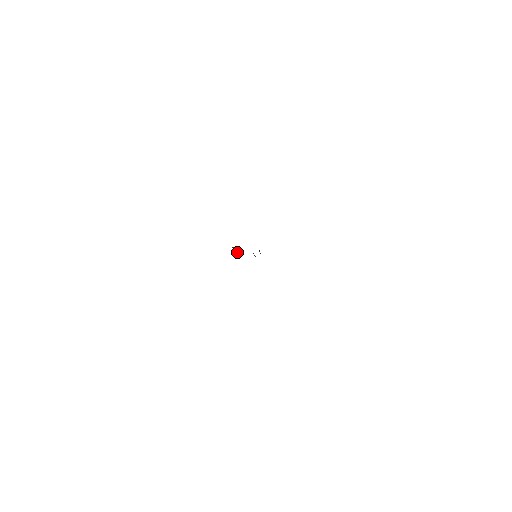
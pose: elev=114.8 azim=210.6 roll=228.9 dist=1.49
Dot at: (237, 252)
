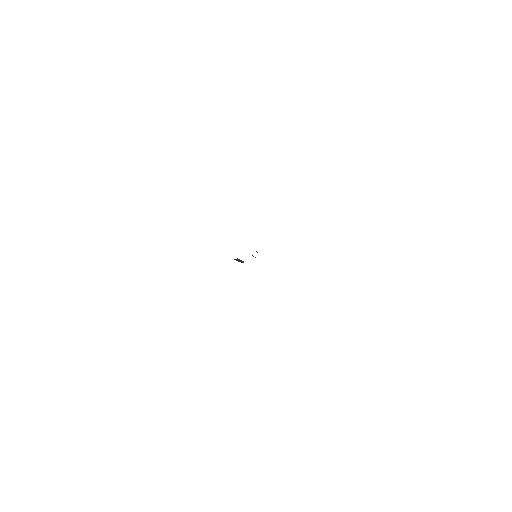
Dot at: (240, 261)
